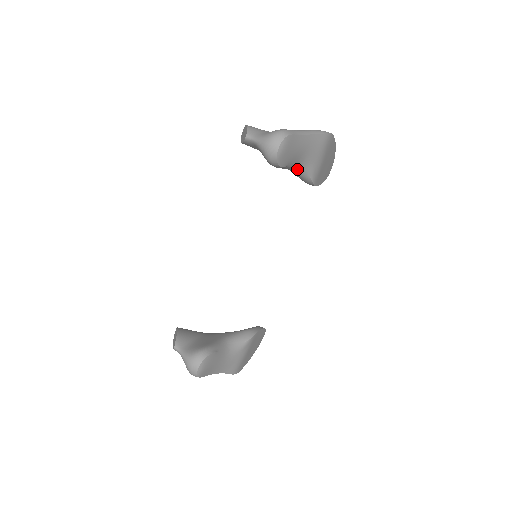
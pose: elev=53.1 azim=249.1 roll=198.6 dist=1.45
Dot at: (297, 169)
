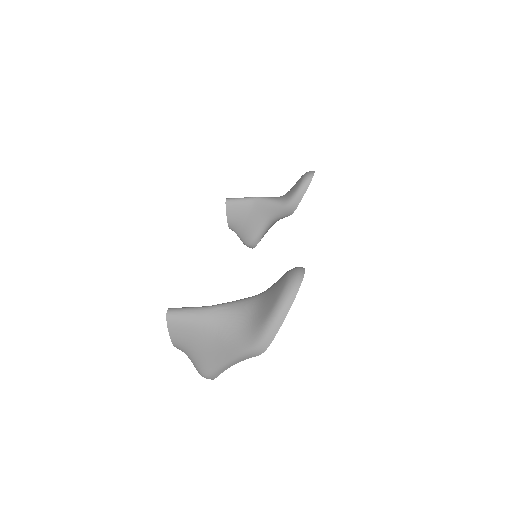
Dot at: occluded
